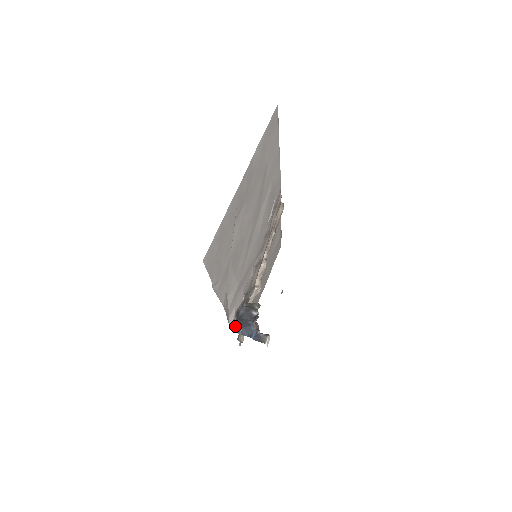
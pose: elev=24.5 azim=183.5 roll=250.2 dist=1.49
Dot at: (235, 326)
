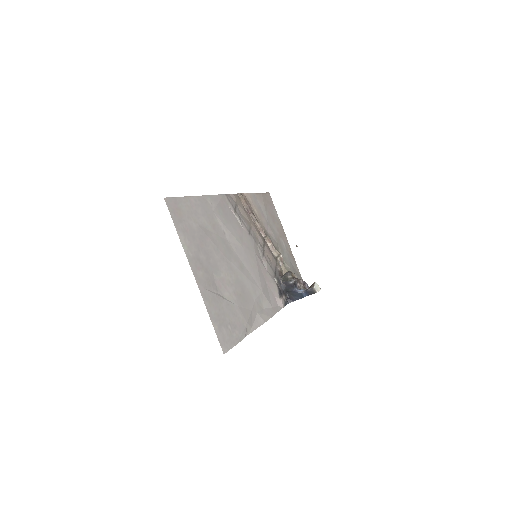
Dot at: (288, 299)
